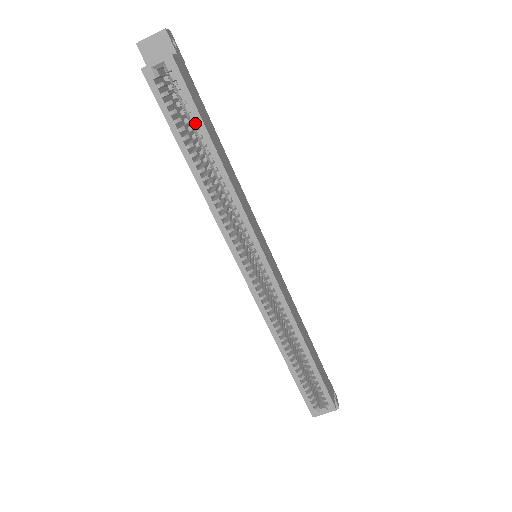
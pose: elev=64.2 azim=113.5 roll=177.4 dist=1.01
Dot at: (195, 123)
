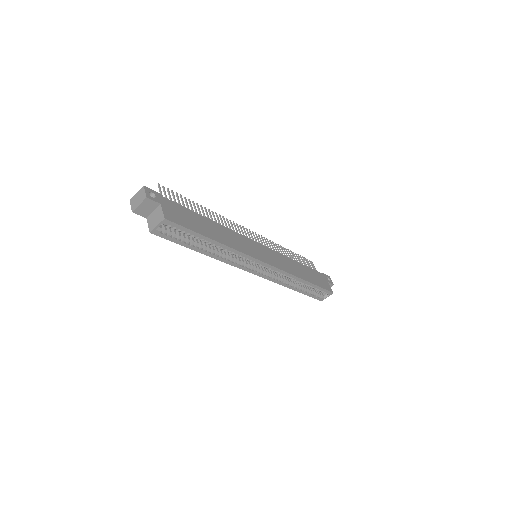
Dot at: (195, 237)
